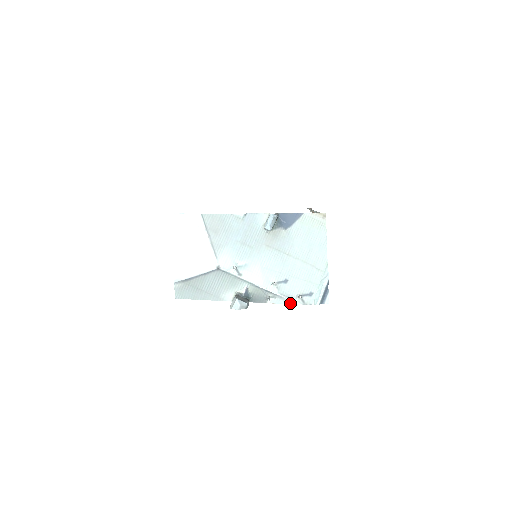
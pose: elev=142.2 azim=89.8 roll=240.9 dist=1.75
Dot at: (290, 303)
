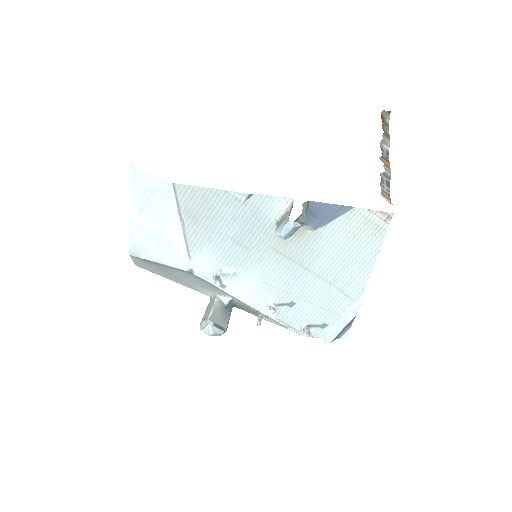
Dot at: (290, 329)
